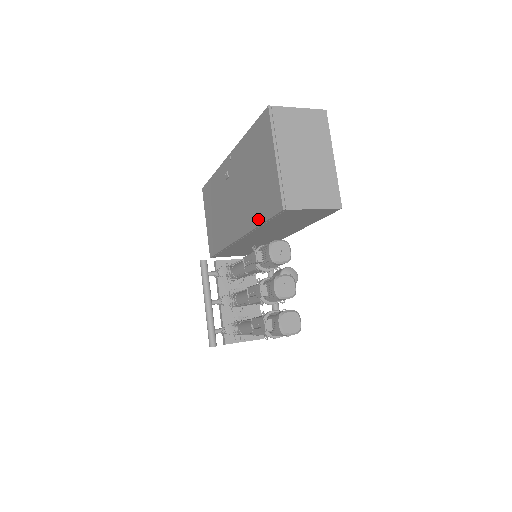
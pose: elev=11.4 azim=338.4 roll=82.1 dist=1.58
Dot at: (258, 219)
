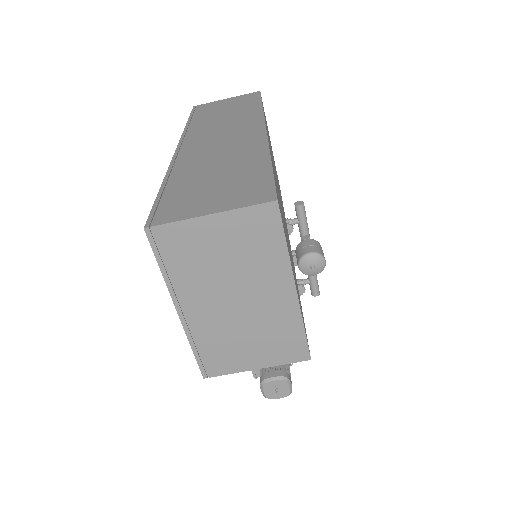
Dot at: occluded
